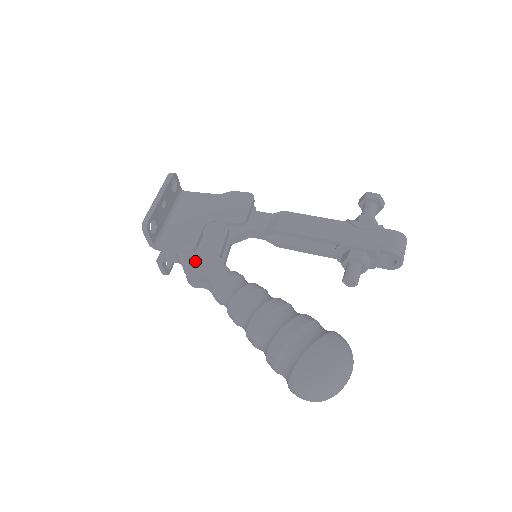
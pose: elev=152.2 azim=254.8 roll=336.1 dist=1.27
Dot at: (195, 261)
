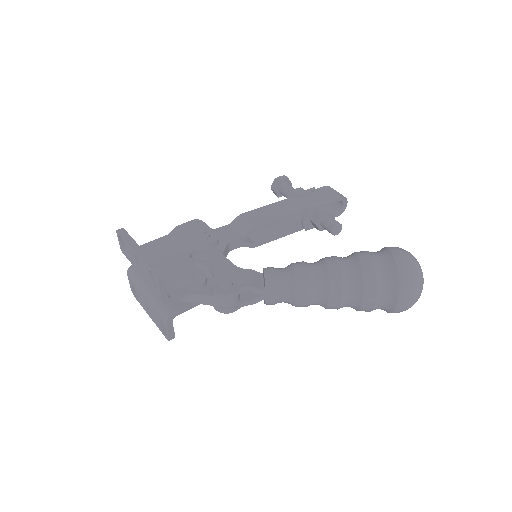
Dot at: (225, 282)
